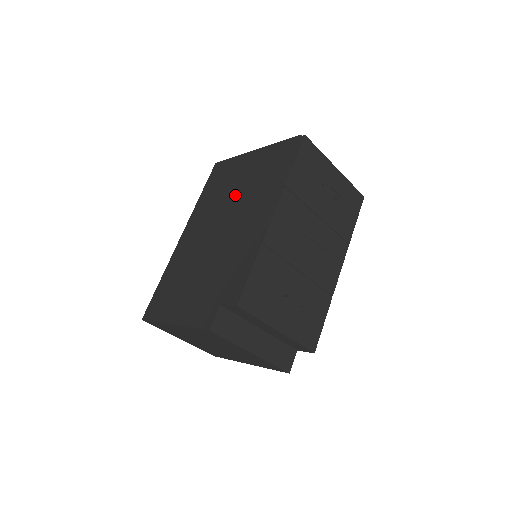
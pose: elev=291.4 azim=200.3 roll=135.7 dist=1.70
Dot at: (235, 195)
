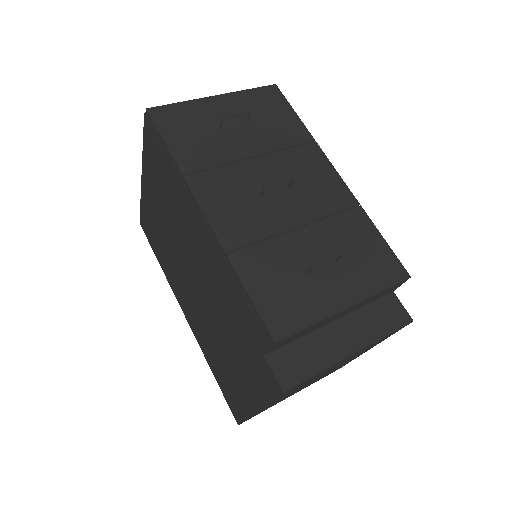
Dot at: (171, 234)
